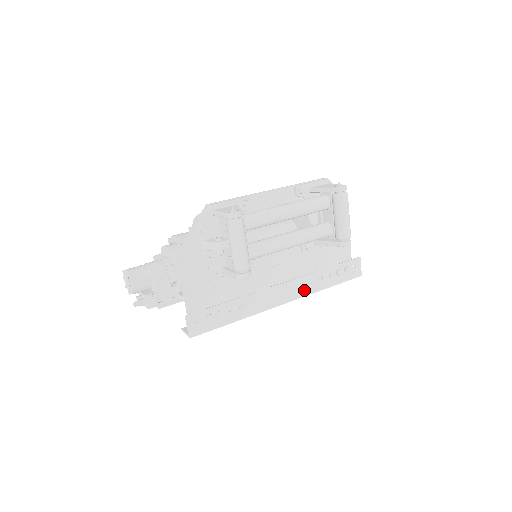
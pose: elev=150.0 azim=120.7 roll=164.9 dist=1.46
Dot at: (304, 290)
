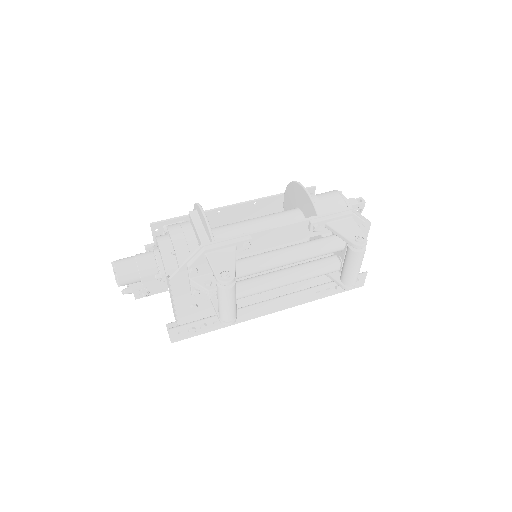
Dot at: (296, 302)
